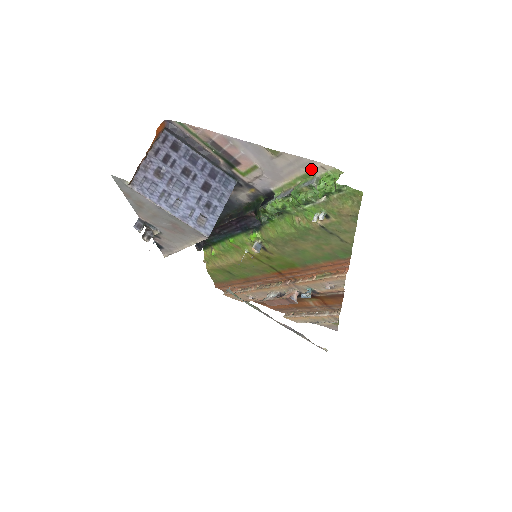
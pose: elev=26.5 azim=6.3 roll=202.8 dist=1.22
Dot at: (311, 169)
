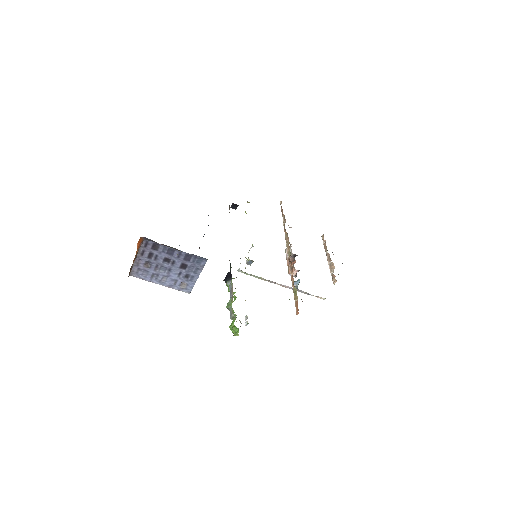
Dot at: occluded
